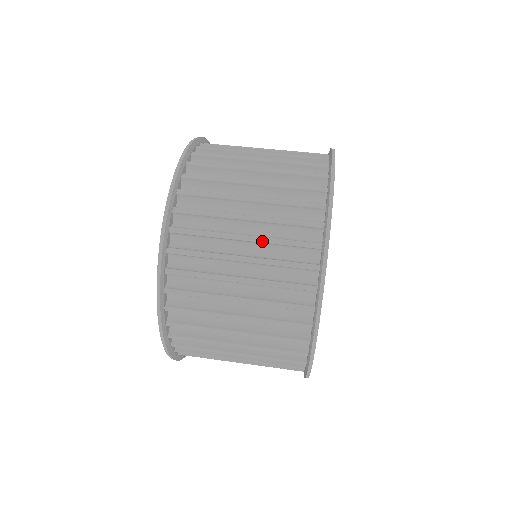
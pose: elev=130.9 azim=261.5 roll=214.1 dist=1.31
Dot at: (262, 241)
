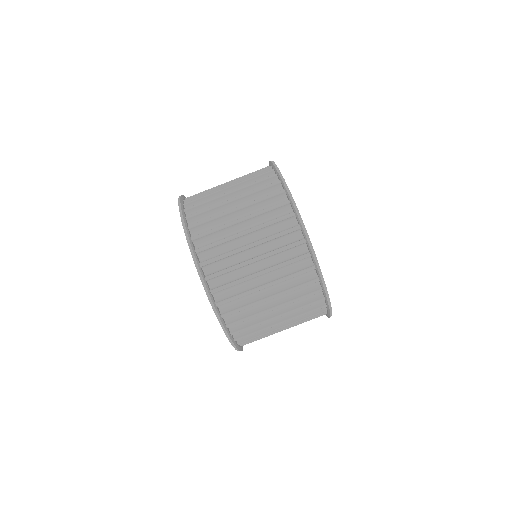
Dot at: occluded
